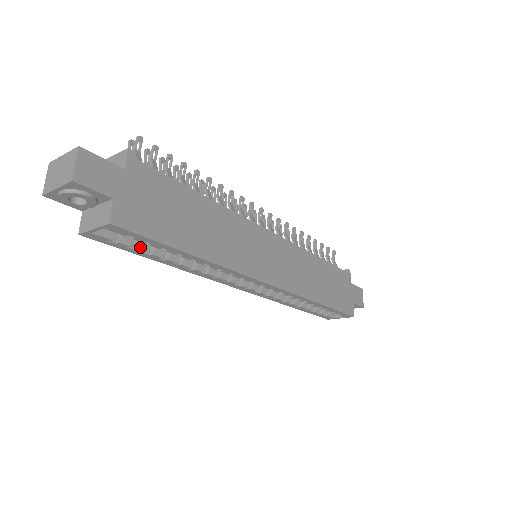
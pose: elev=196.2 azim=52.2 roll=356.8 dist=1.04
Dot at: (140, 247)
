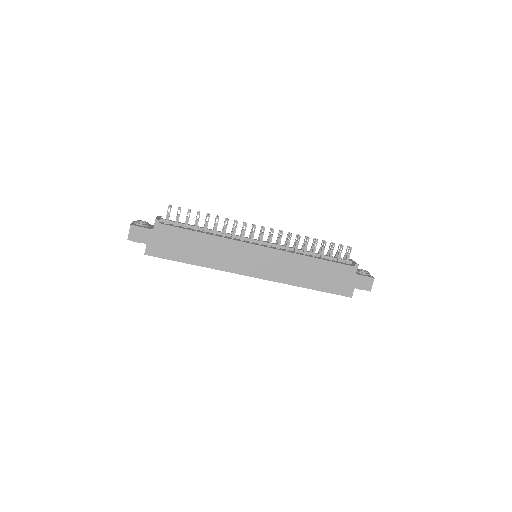
Dot at: occluded
